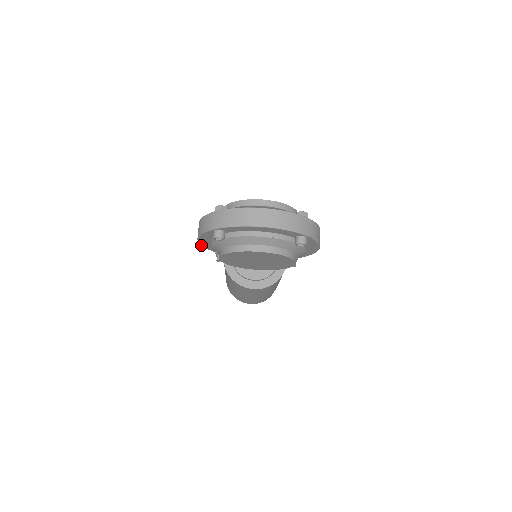
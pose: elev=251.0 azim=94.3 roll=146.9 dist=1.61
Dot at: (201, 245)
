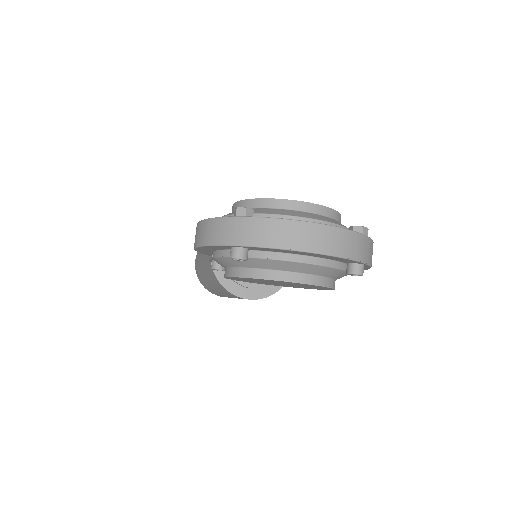
Dot at: (195, 250)
